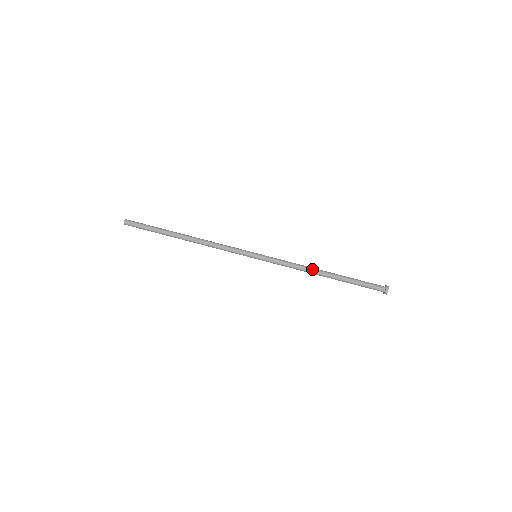
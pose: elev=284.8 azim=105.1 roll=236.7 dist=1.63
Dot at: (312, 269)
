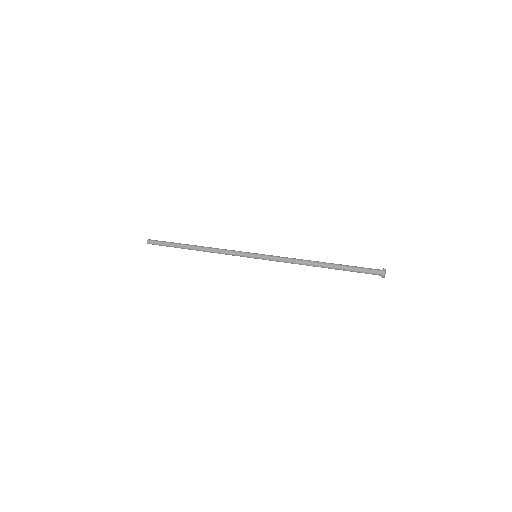
Dot at: (307, 260)
